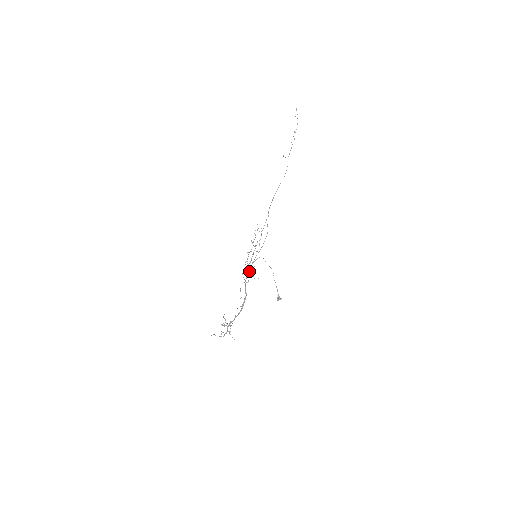
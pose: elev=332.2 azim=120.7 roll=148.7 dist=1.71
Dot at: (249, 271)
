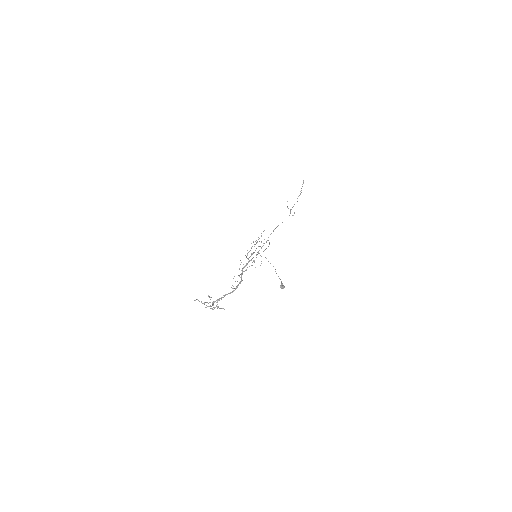
Dot at: occluded
